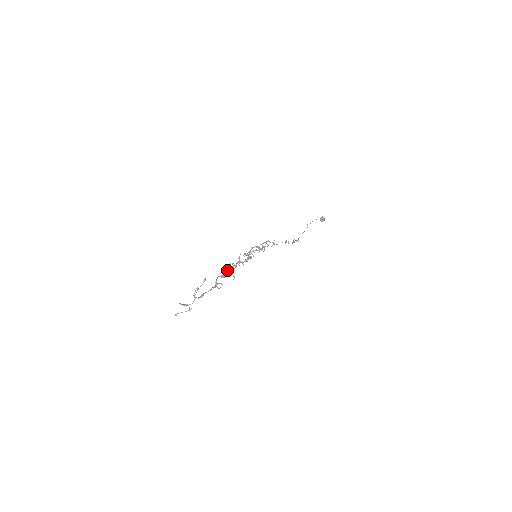
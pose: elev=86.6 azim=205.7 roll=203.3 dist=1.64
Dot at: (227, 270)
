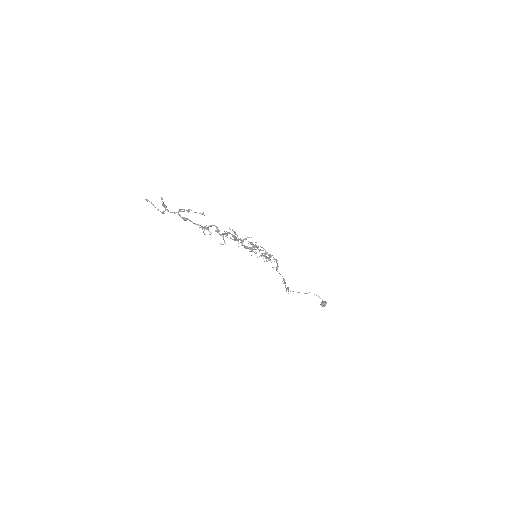
Dot at: (227, 232)
